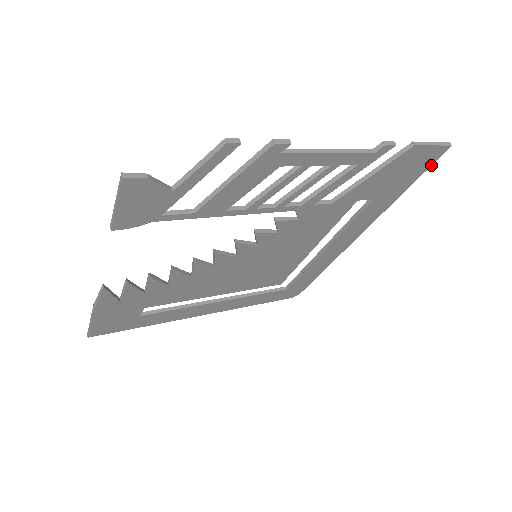
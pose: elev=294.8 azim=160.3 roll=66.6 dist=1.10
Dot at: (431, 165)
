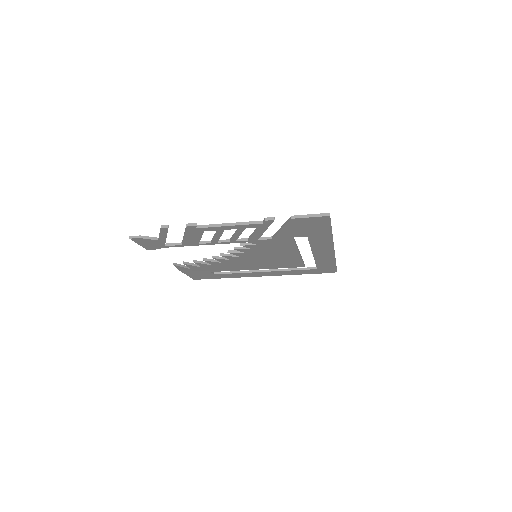
Dot at: (330, 223)
